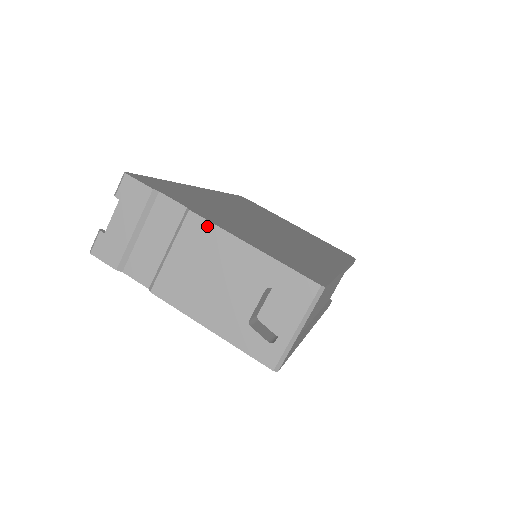
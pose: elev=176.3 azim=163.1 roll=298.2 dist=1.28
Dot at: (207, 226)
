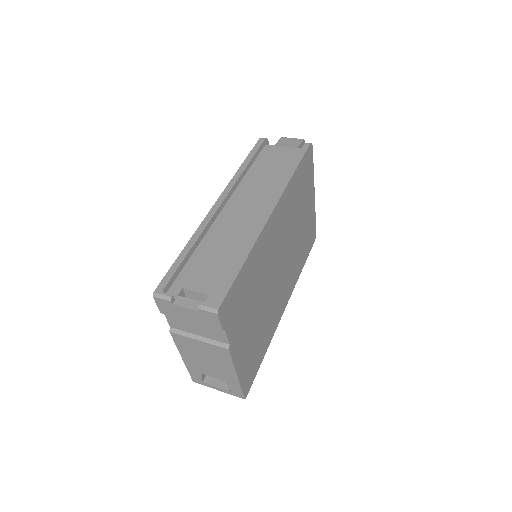
Dot at: (228, 358)
